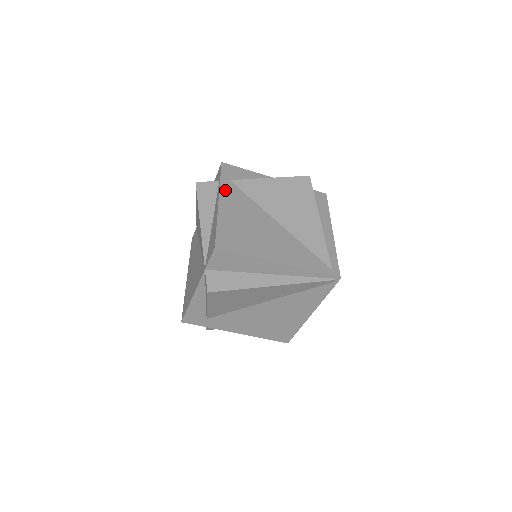
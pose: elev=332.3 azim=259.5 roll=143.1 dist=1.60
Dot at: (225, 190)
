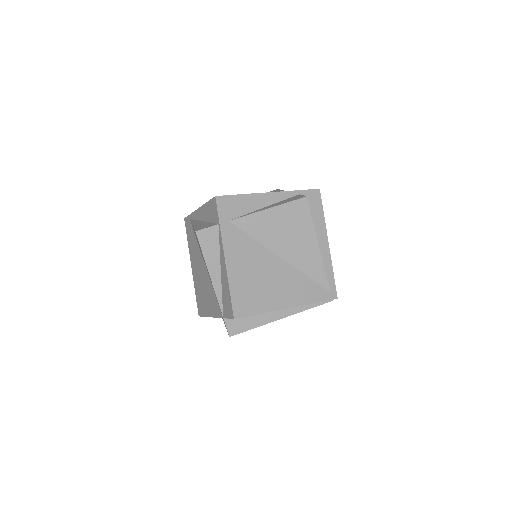
Dot at: (227, 239)
